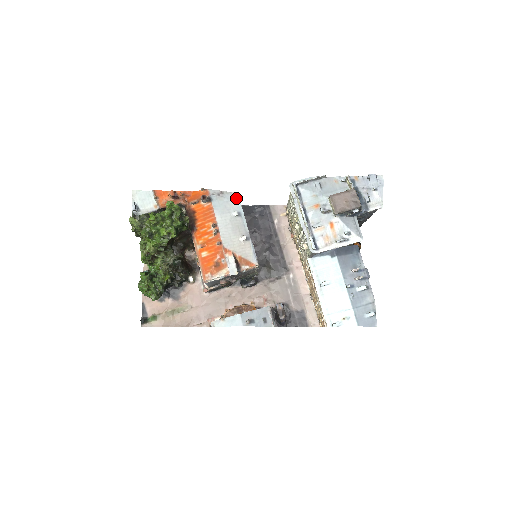
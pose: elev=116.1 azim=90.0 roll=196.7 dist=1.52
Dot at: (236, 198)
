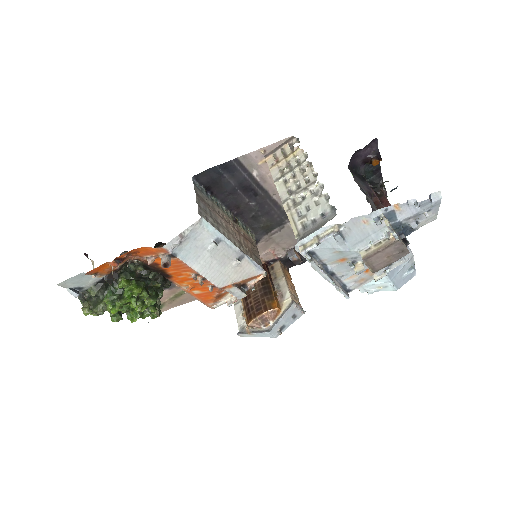
Dot at: (203, 225)
